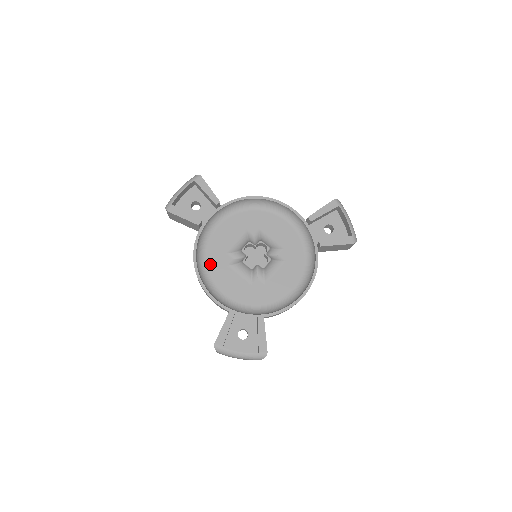
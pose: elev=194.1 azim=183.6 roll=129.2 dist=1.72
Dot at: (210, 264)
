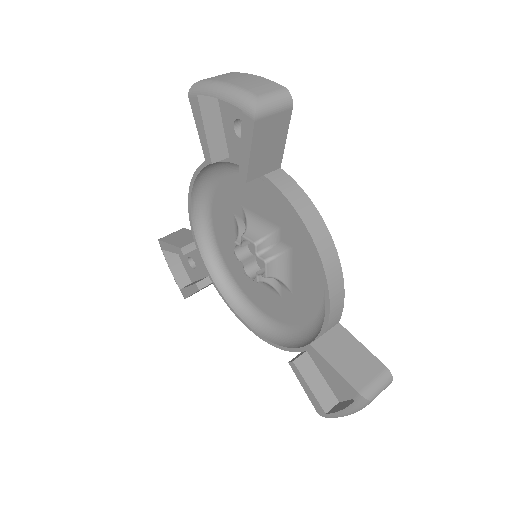
Dot at: (222, 188)
